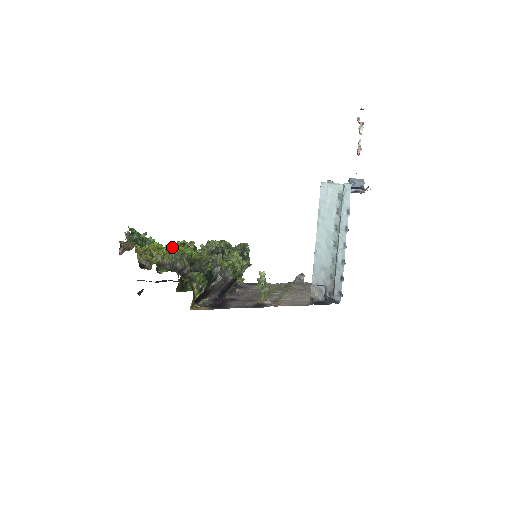
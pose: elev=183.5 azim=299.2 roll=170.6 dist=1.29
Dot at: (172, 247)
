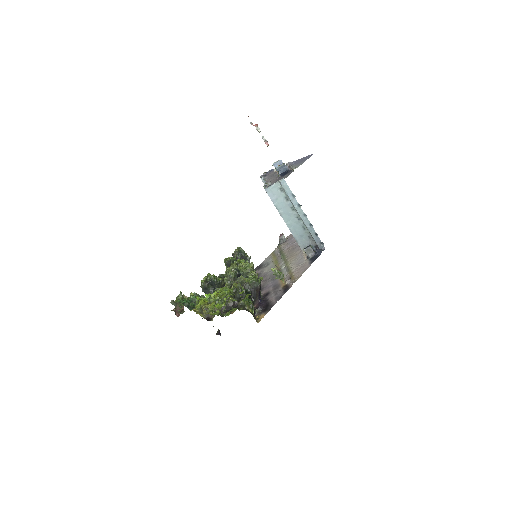
Dot at: (225, 301)
